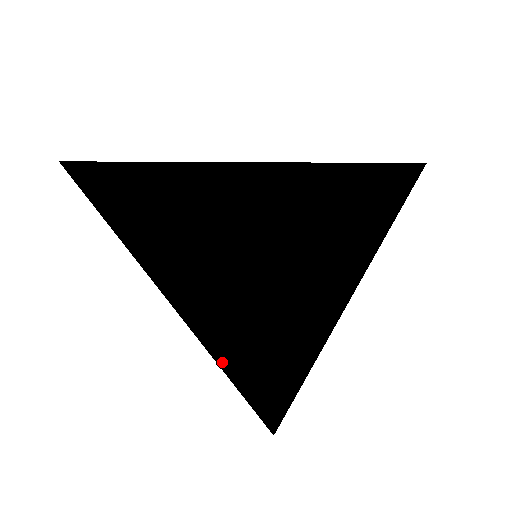
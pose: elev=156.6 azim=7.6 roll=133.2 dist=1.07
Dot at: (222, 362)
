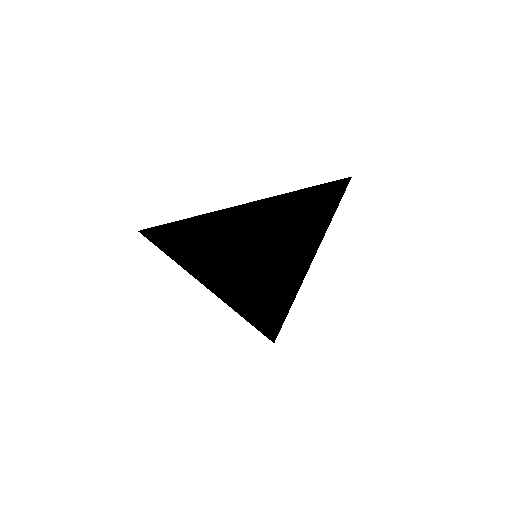
Dot at: (239, 311)
